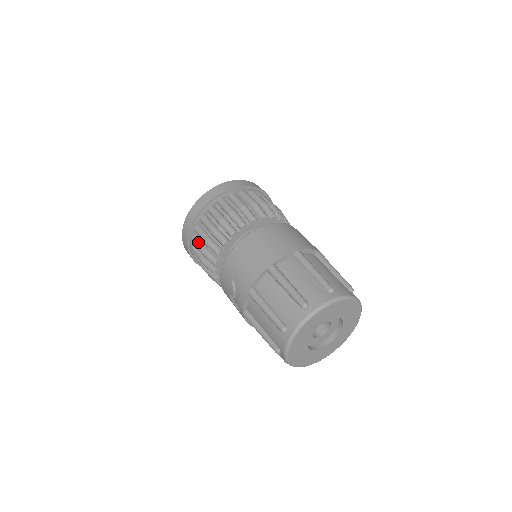
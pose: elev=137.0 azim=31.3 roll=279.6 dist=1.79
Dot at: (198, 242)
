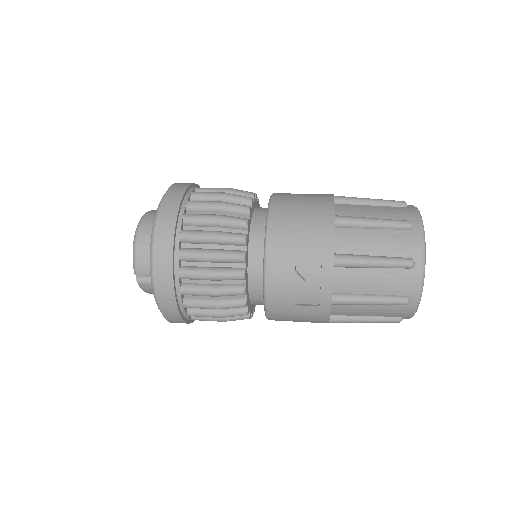
Dot at: (196, 269)
